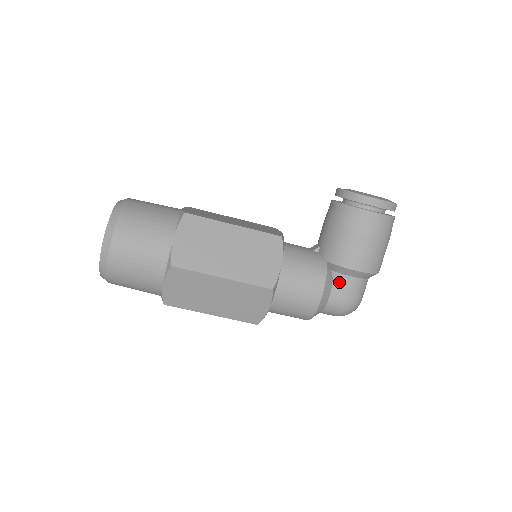
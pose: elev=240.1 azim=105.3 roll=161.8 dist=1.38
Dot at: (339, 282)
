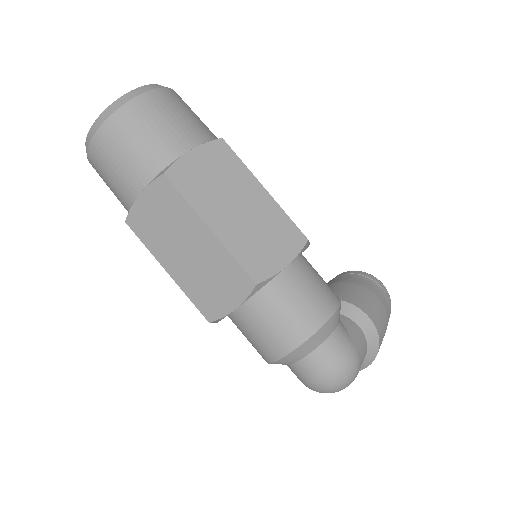
Dot at: (346, 323)
